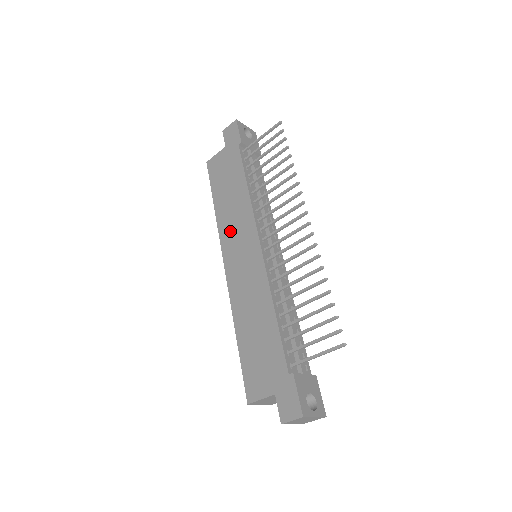
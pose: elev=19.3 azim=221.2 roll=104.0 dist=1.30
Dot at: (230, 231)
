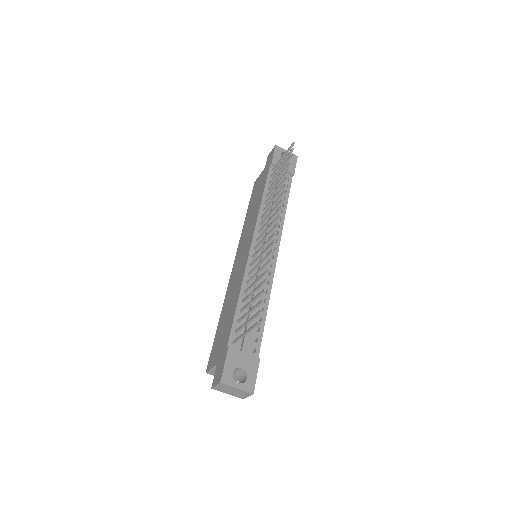
Dot at: (244, 235)
